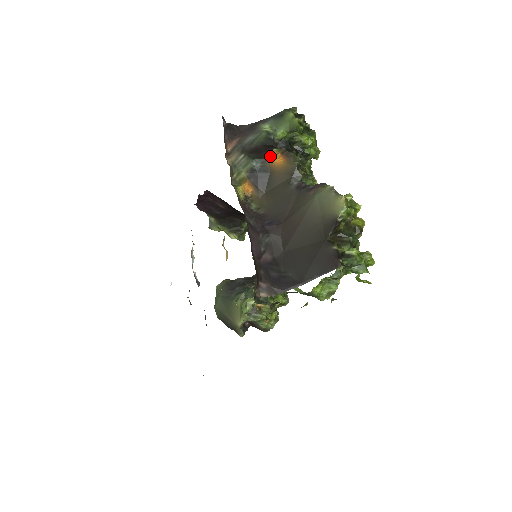
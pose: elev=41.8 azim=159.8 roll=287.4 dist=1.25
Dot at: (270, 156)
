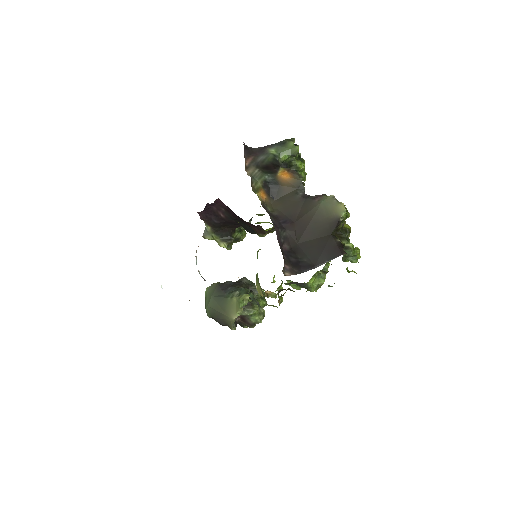
Dot at: (279, 172)
